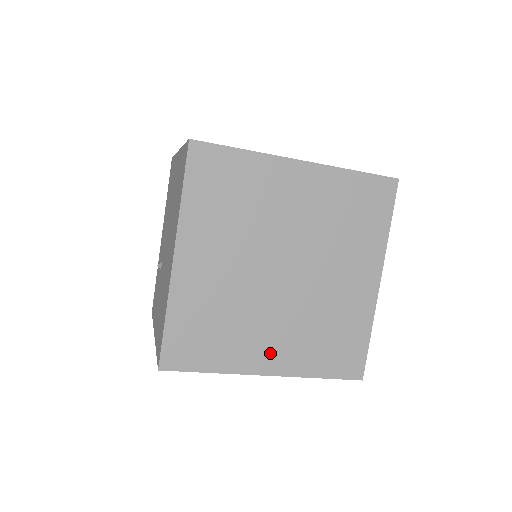
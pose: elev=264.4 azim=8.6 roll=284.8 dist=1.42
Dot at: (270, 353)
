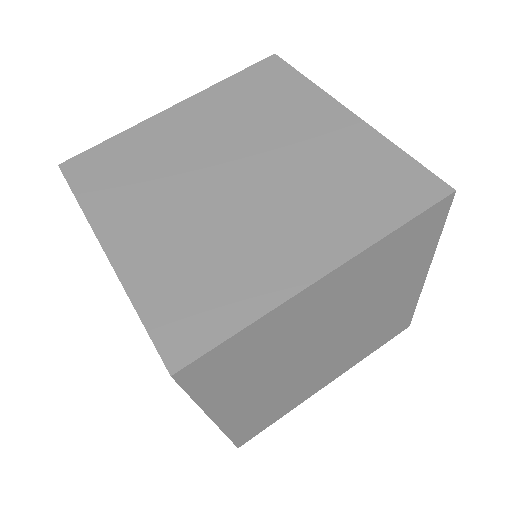
Dot at: (327, 377)
